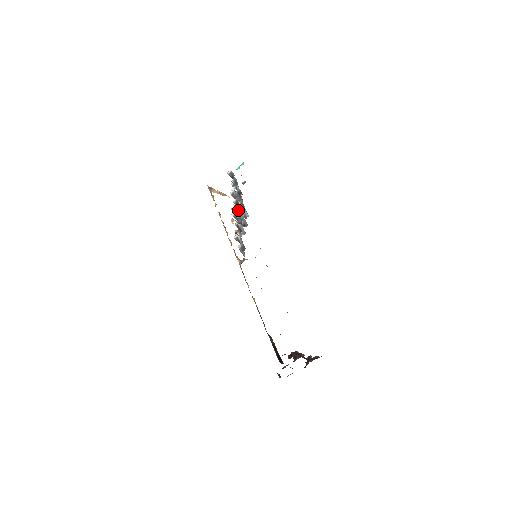
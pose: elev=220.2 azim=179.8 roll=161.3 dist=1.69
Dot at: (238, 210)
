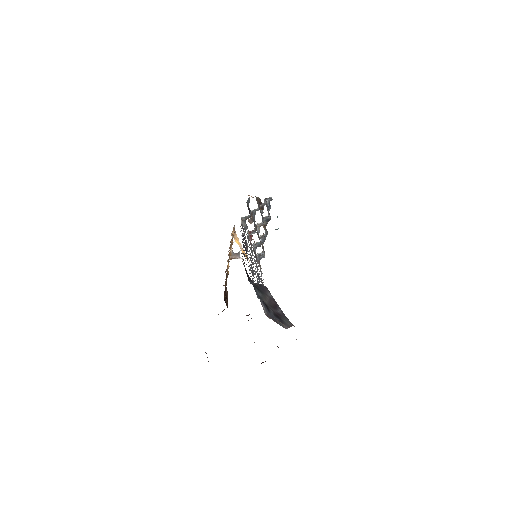
Dot at: (258, 225)
